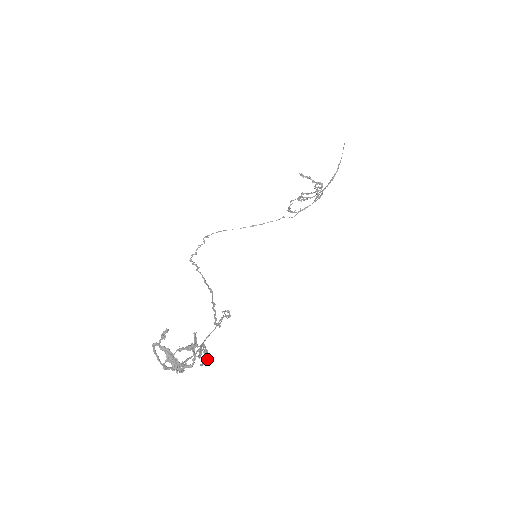
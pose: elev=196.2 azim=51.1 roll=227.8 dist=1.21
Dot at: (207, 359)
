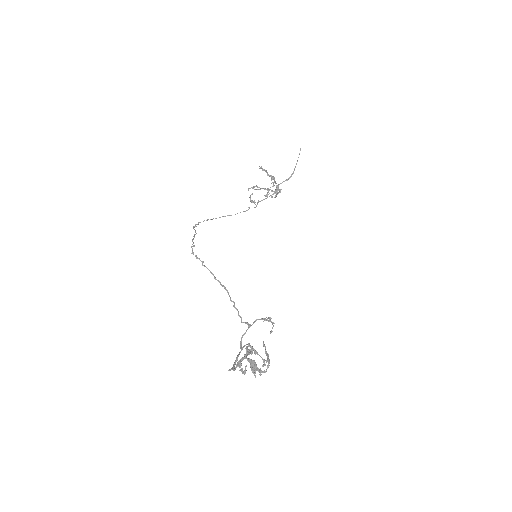
Dot at: (263, 360)
